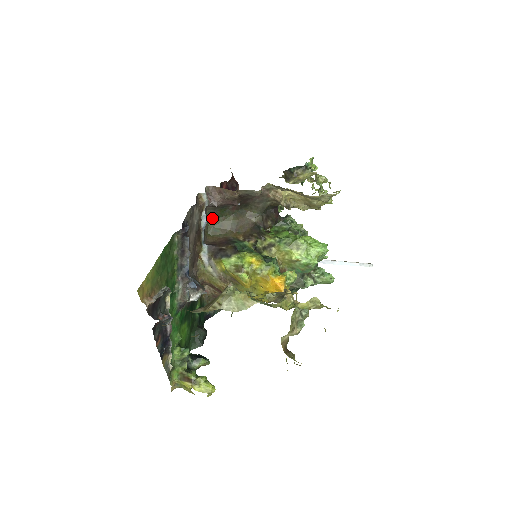
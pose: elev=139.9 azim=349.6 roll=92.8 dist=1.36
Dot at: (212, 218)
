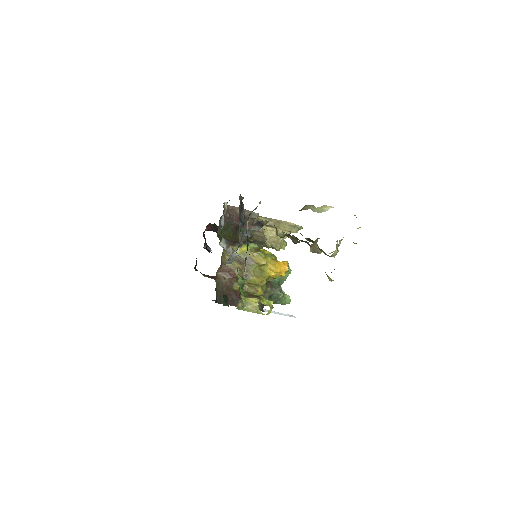
Dot at: (220, 229)
